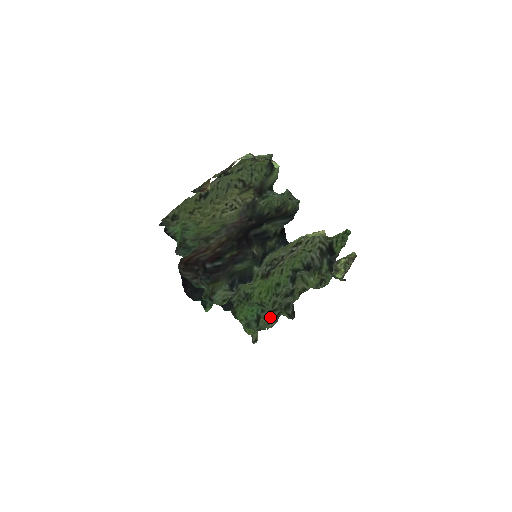
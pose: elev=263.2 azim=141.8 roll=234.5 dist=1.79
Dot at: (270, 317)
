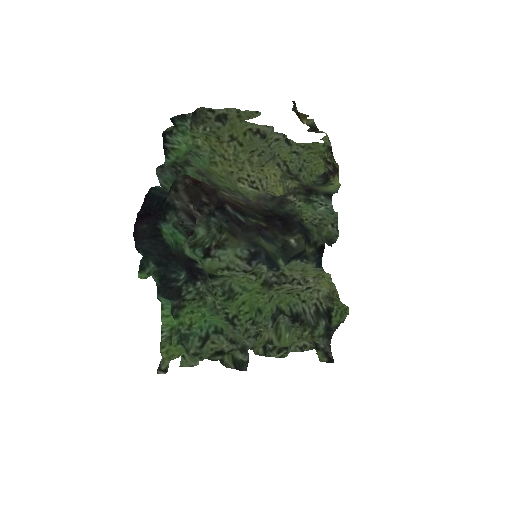
Dot at: (220, 347)
